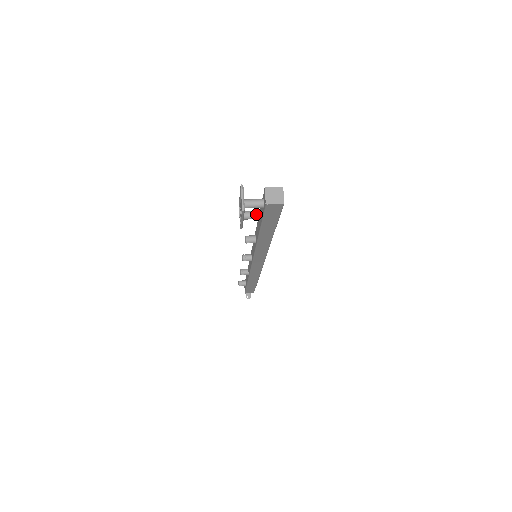
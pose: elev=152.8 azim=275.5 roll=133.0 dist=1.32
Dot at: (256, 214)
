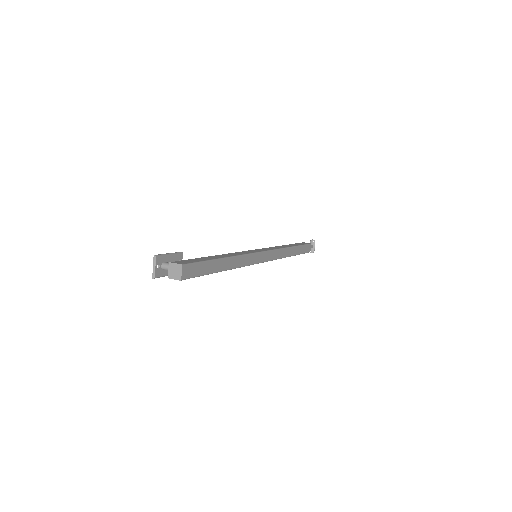
Dot at: occluded
